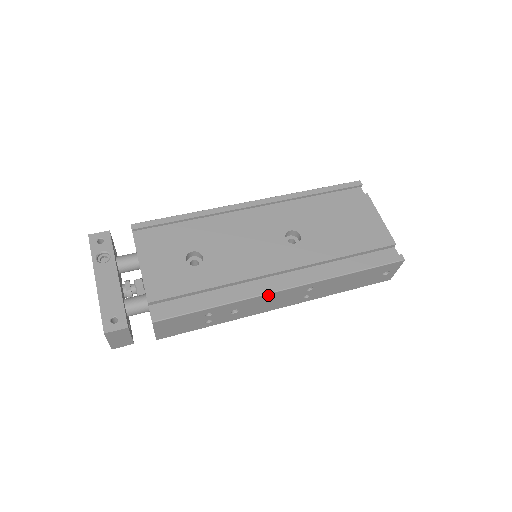
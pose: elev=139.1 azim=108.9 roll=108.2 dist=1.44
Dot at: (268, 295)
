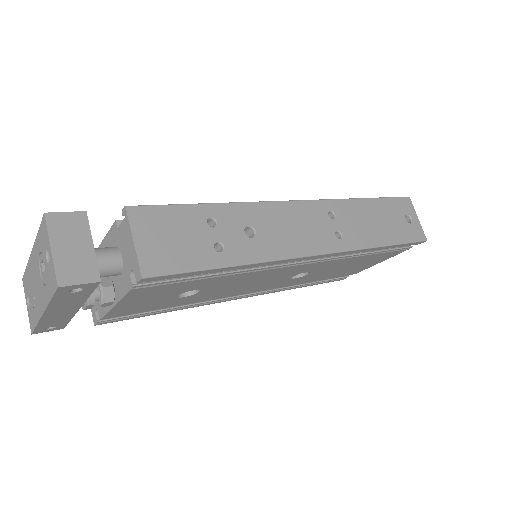
Dot at: (280, 205)
